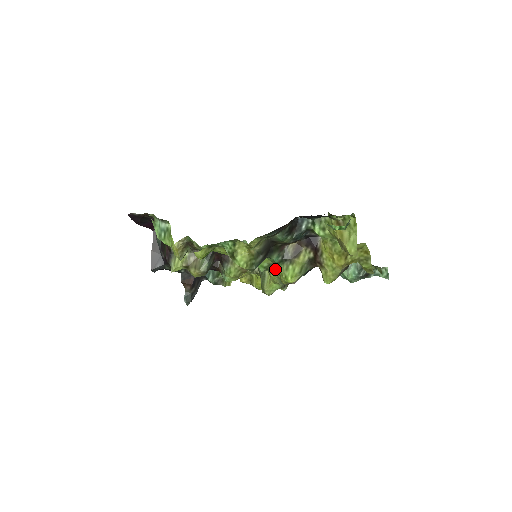
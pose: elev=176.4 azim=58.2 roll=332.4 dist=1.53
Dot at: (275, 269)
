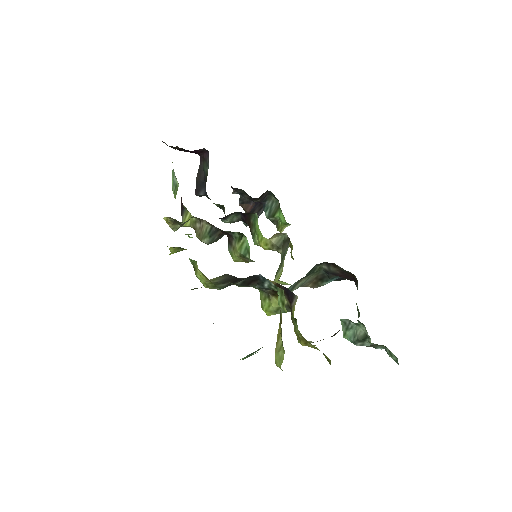
Dot at: occluded
